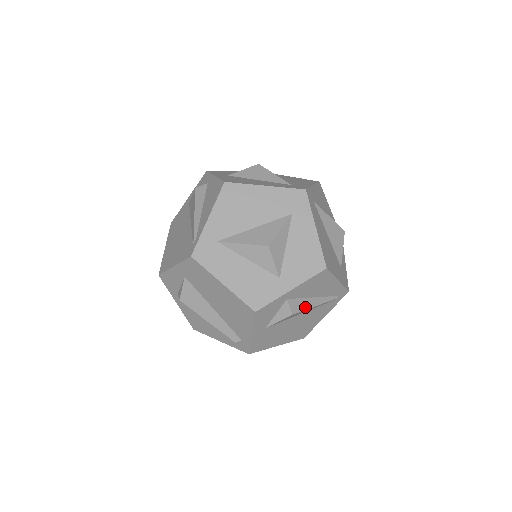
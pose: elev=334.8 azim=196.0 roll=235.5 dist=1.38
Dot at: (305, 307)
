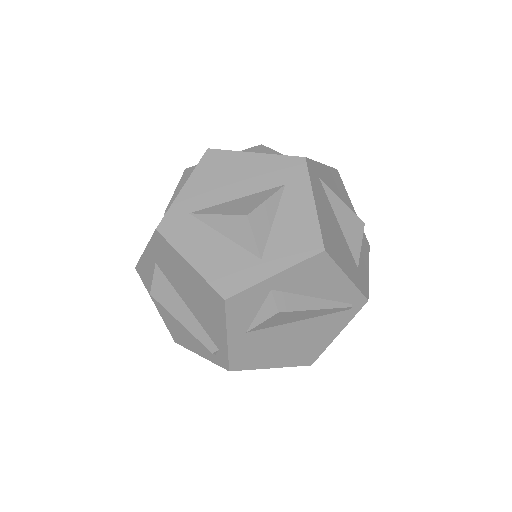
Dot at: (299, 307)
